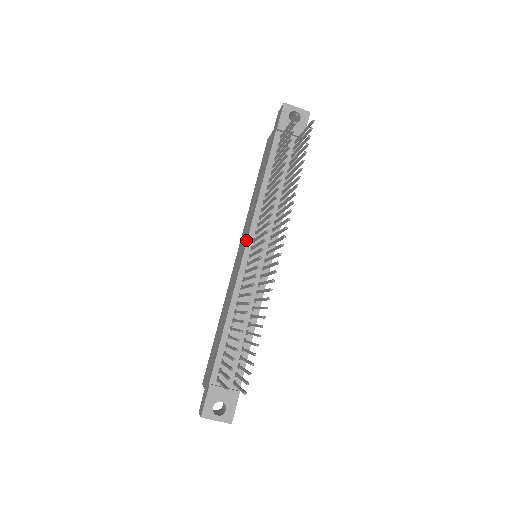
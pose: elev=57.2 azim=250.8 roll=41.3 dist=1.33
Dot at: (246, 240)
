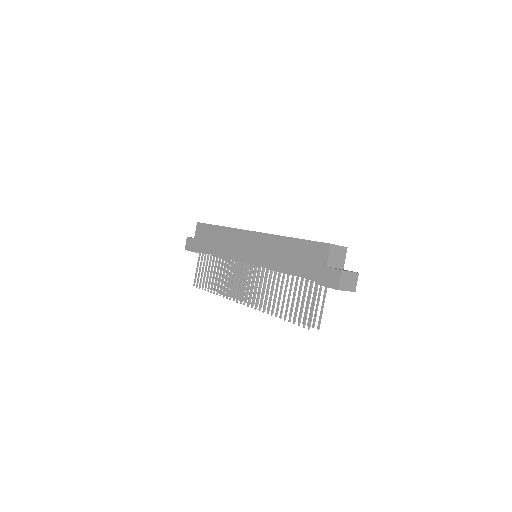
Dot at: (251, 263)
